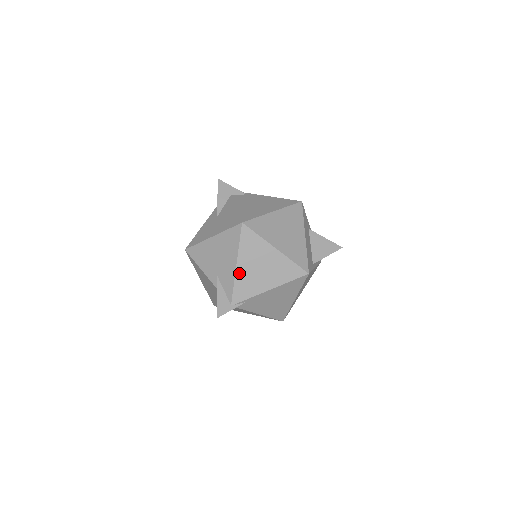
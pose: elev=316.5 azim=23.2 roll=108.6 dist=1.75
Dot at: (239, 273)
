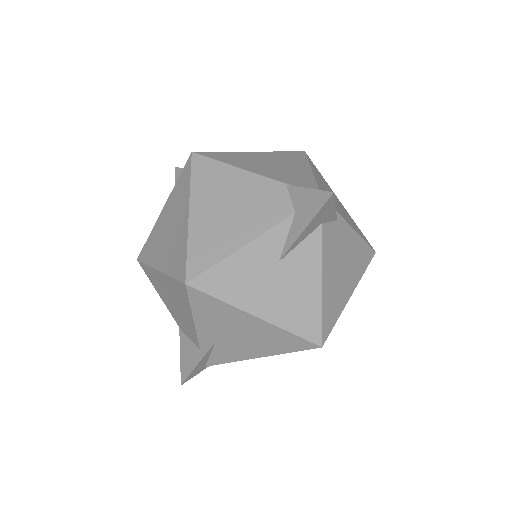
Dot at: (251, 358)
